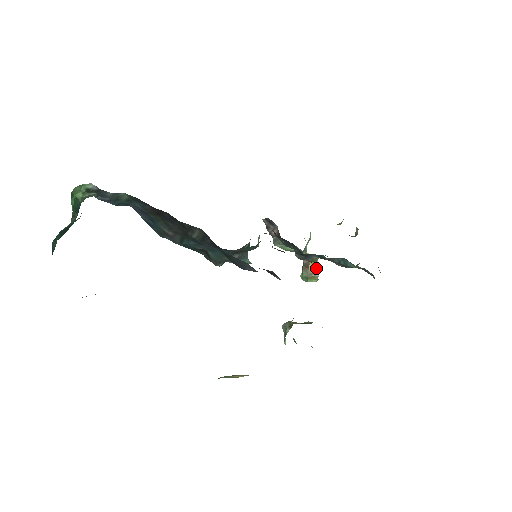
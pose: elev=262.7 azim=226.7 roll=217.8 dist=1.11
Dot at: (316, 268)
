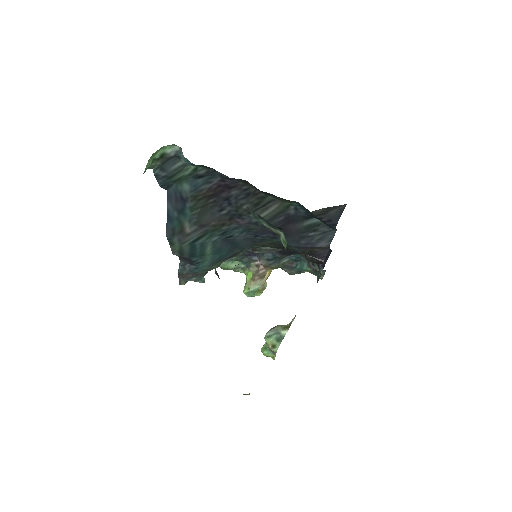
Dot at: occluded
